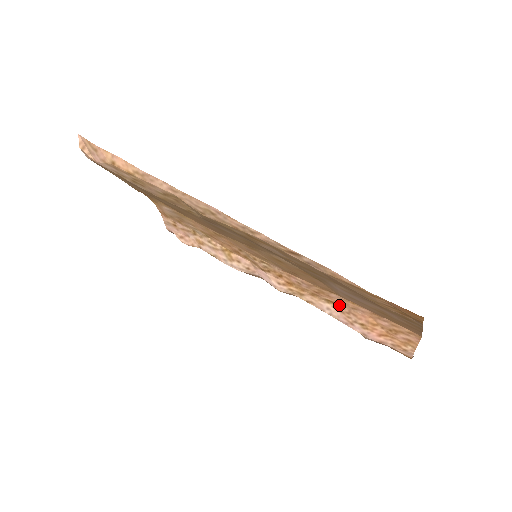
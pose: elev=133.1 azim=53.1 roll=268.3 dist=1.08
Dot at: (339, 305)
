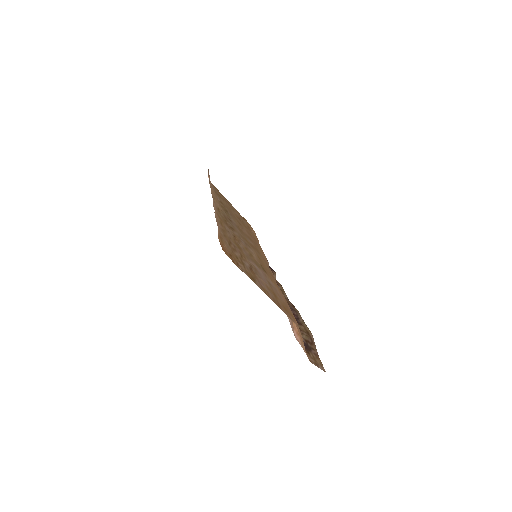
Dot at: occluded
